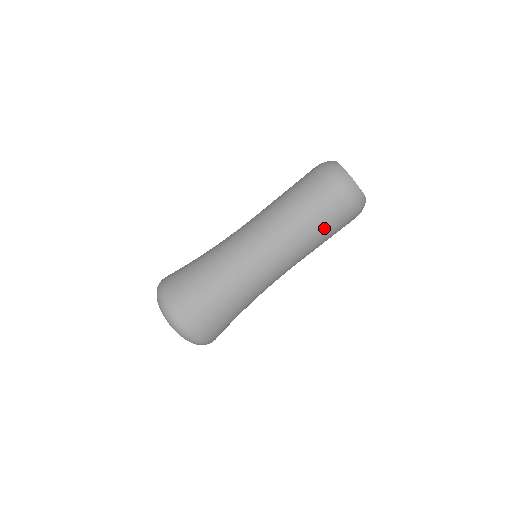
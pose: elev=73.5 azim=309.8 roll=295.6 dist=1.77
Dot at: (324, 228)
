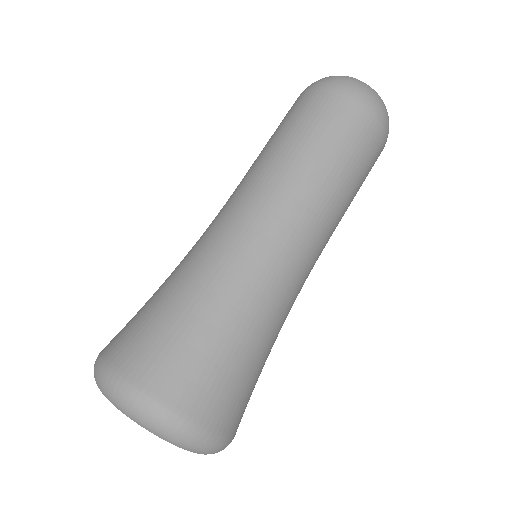
Dot at: (299, 126)
